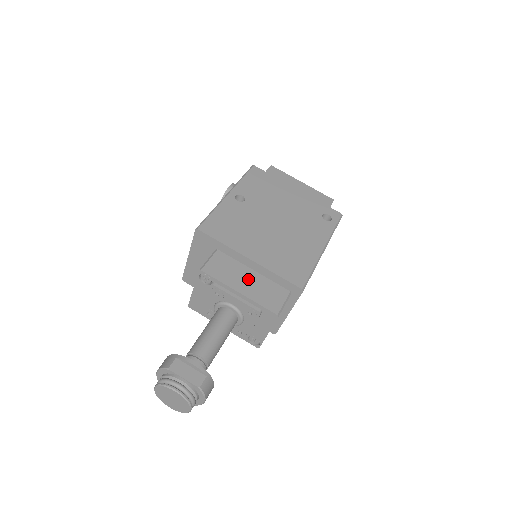
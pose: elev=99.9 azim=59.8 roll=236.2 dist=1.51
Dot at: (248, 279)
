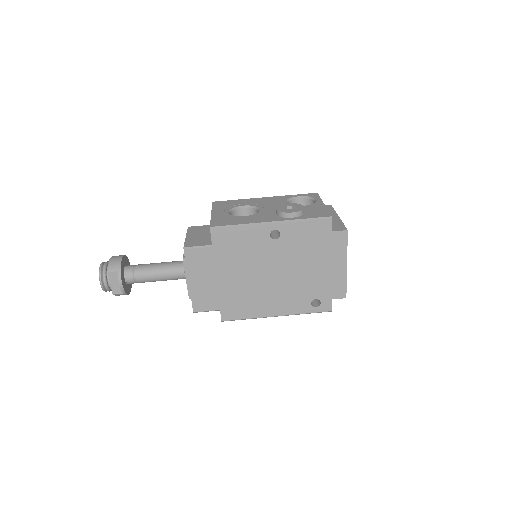
Dot at: (205, 281)
